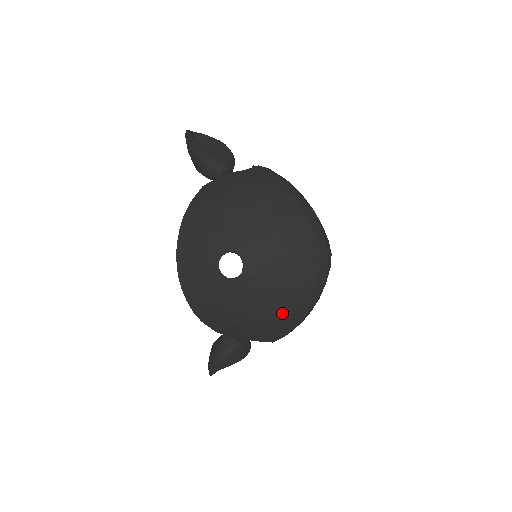
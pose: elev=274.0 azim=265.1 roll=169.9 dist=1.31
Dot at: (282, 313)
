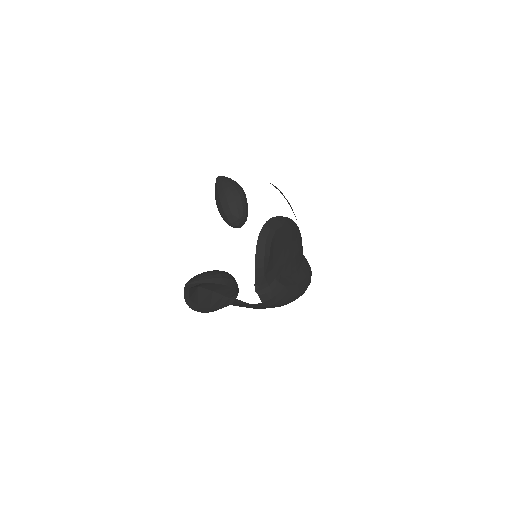
Dot at: occluded
